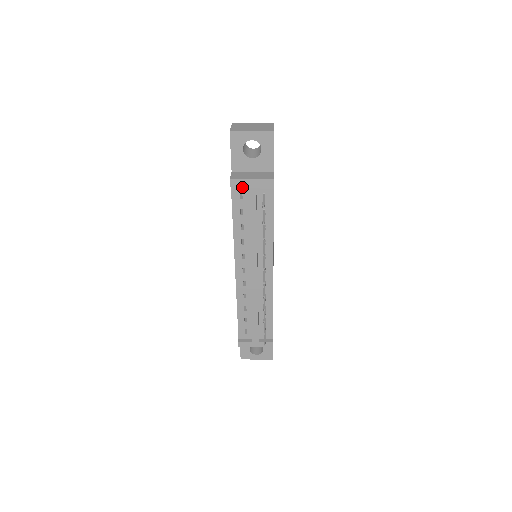
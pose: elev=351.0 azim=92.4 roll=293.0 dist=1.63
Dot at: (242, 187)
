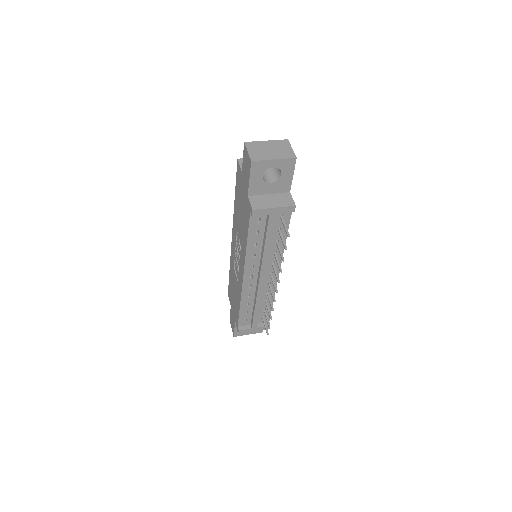
Dot at: occluded
